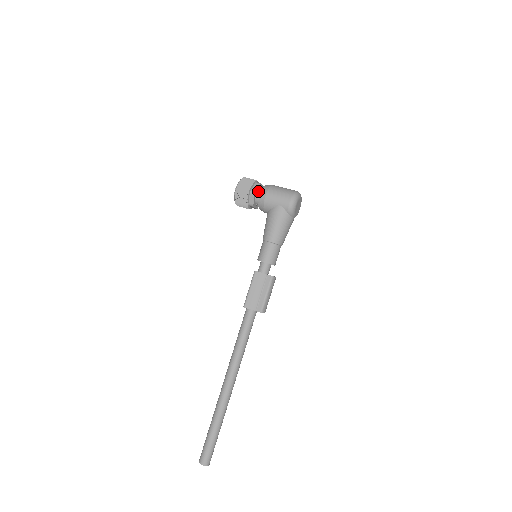
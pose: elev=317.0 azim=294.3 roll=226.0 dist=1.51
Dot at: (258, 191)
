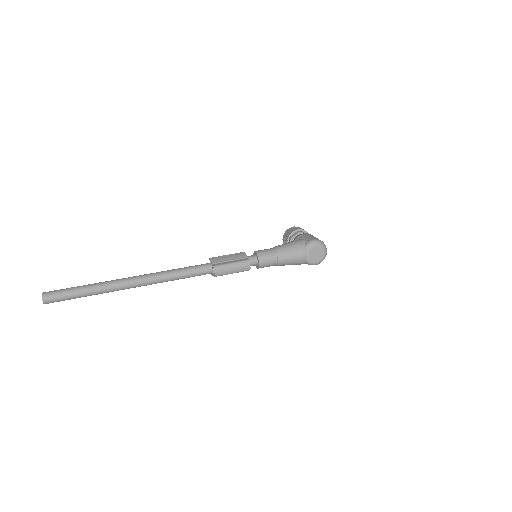
Dot at: occluded
